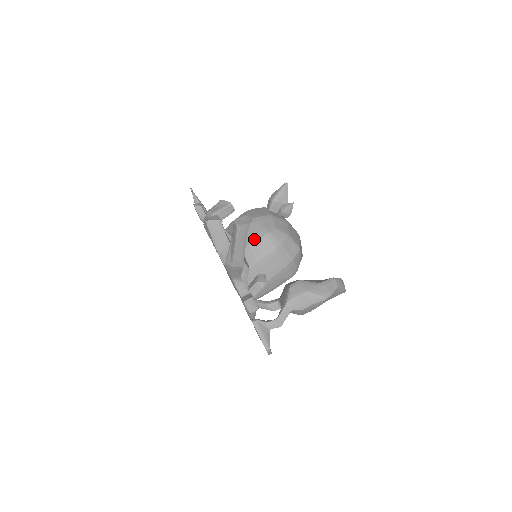
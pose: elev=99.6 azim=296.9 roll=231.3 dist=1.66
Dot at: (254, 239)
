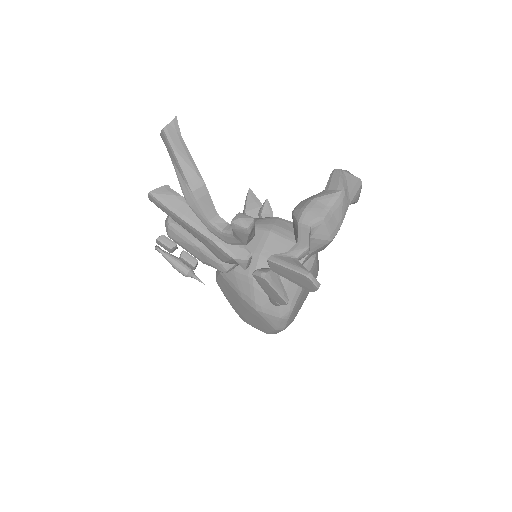
Dot at: occluded
